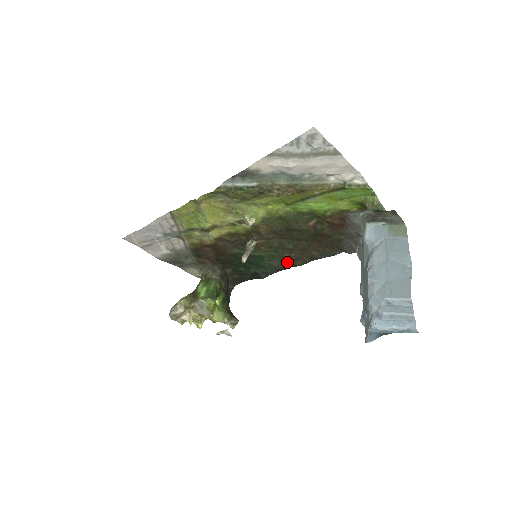
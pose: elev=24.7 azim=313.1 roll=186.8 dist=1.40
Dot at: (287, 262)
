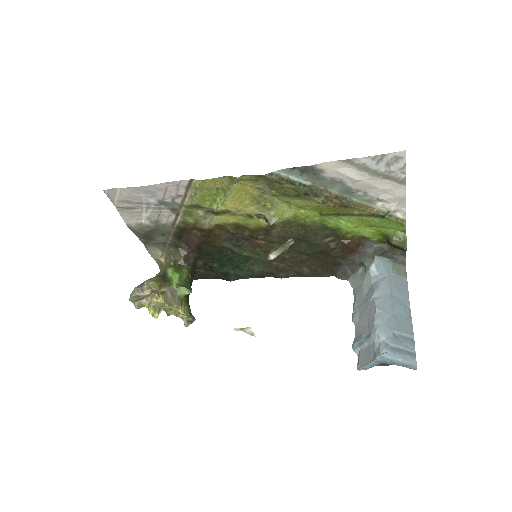
Dot at: (270, 271)
